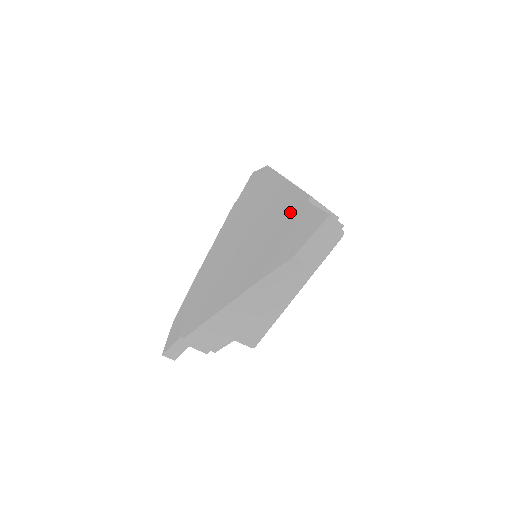
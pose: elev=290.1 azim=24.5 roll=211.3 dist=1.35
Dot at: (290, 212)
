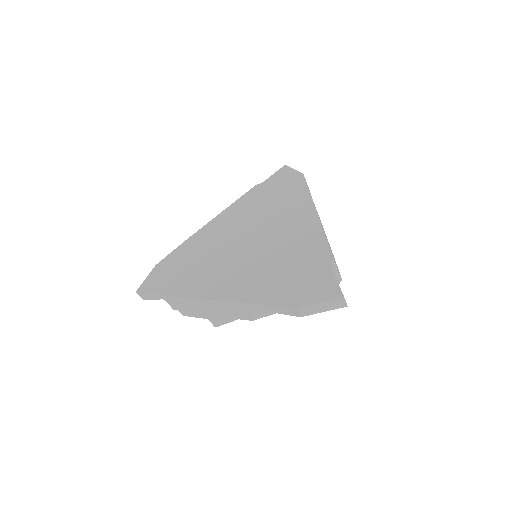
Dot at: (309, 257)
